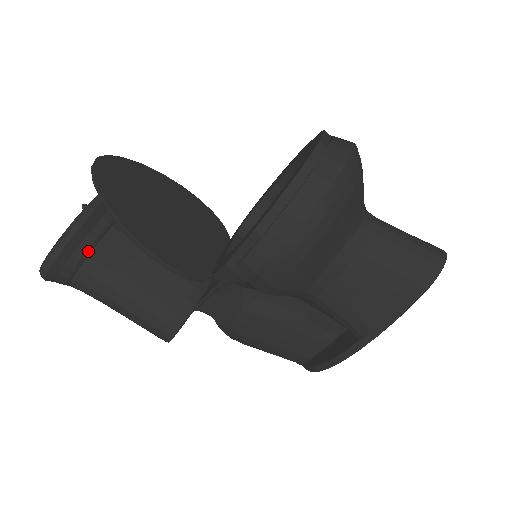
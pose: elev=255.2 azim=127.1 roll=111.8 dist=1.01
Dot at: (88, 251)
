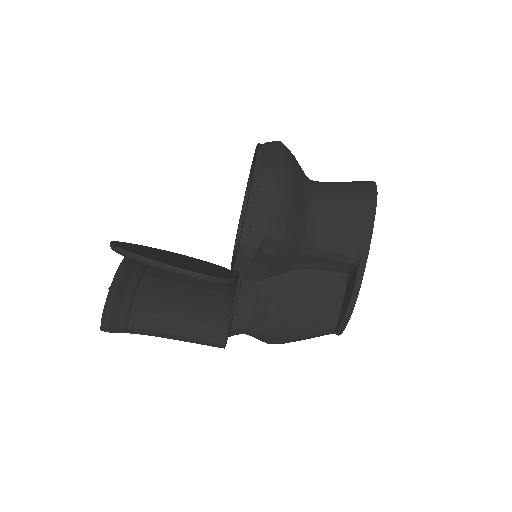
Dot at: (134, 293)
